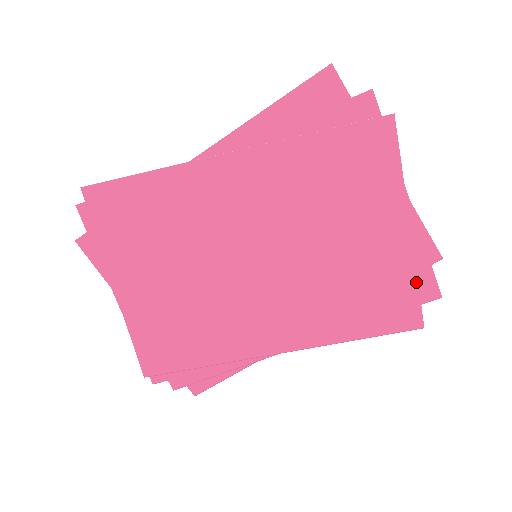
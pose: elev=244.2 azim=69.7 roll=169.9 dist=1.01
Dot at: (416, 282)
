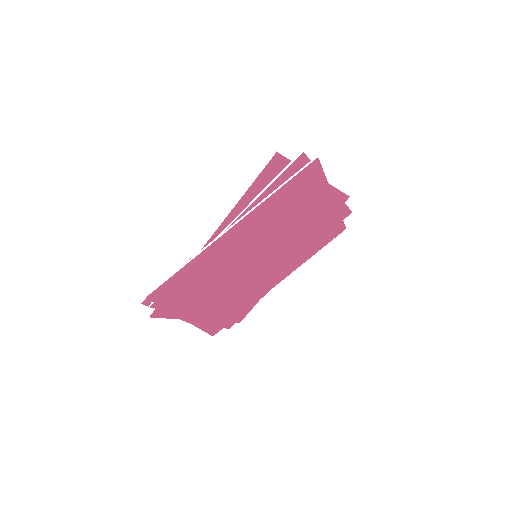
Dot at: (340, 216)
